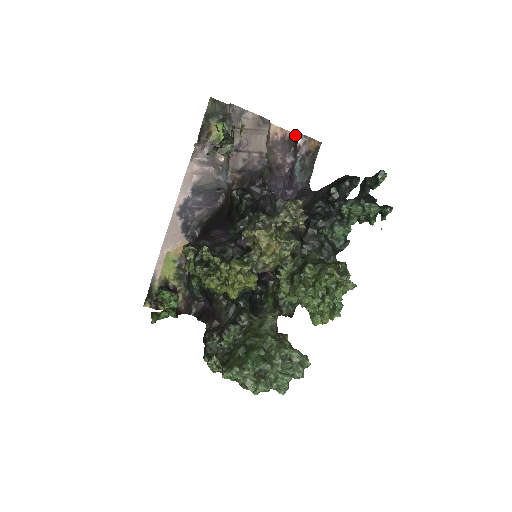
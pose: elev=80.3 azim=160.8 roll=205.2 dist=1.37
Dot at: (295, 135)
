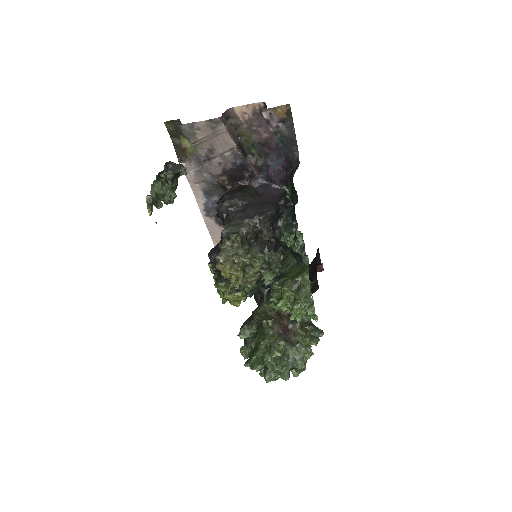
Dot at: (265, 103)
